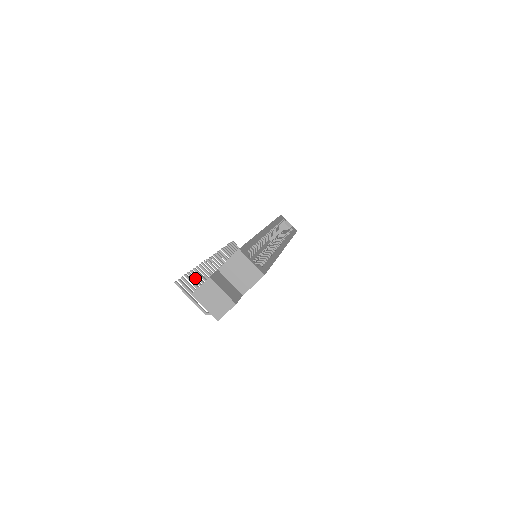
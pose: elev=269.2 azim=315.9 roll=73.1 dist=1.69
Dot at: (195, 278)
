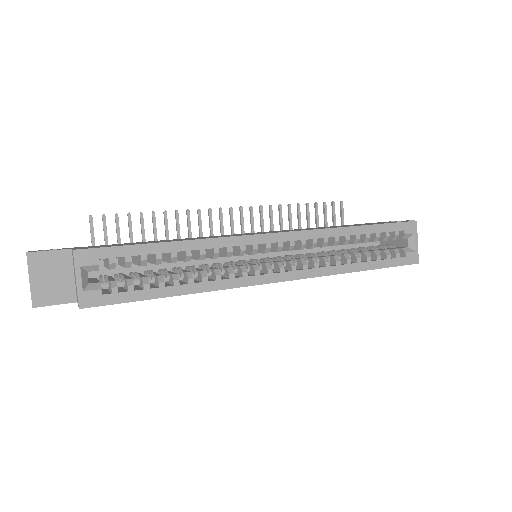
Dot at: (143, 225)
